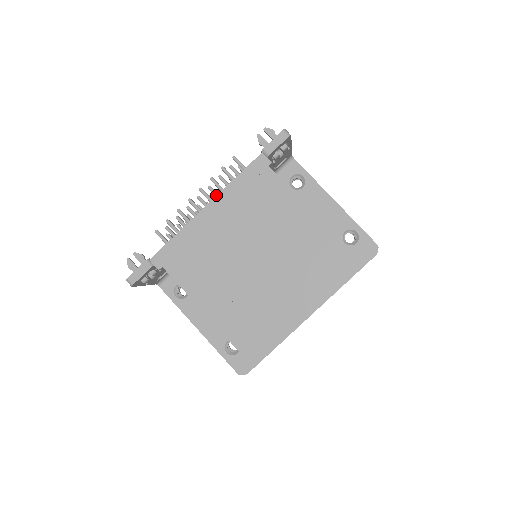
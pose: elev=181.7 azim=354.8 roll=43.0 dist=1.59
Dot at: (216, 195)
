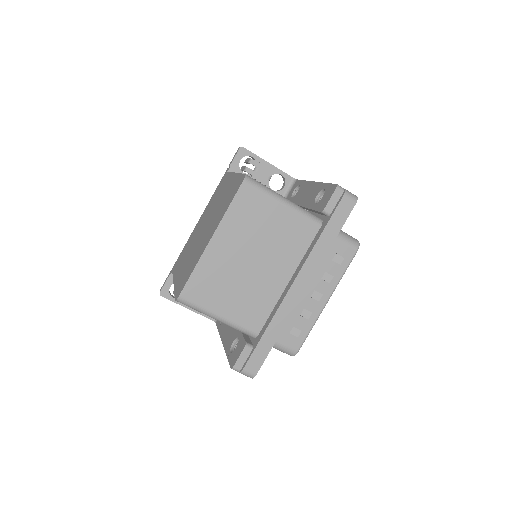
Dot at: occluded
